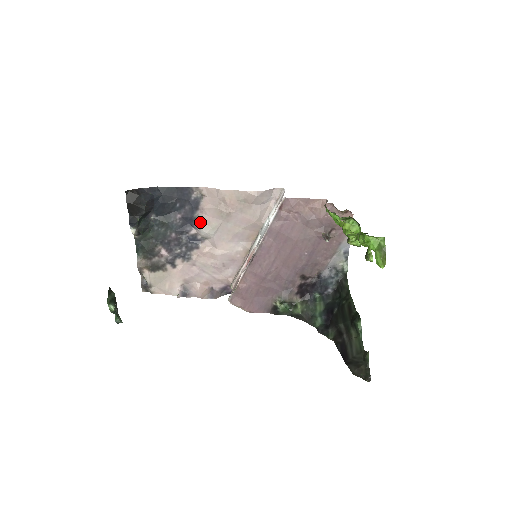
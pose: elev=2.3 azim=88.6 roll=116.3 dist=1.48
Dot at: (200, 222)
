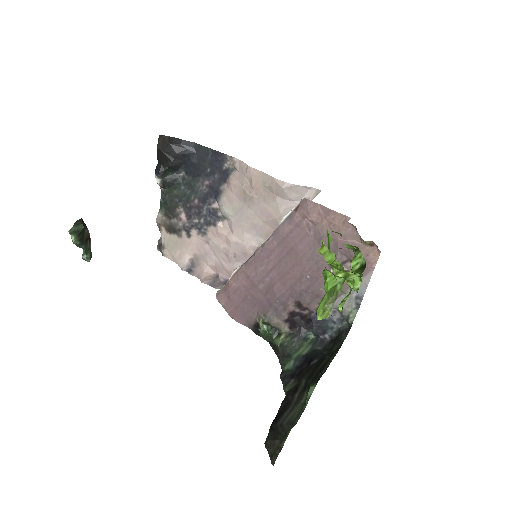
Dot at: (224, 197)
